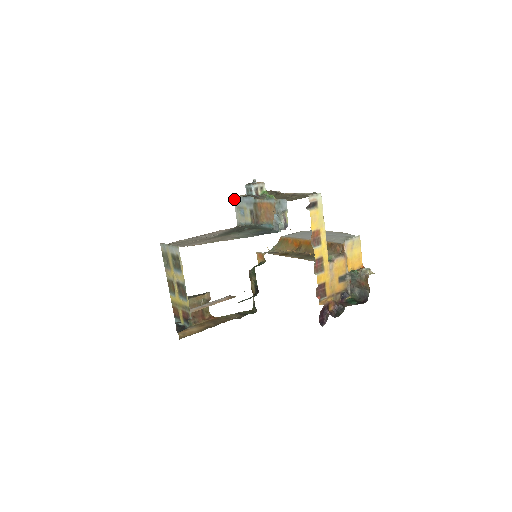
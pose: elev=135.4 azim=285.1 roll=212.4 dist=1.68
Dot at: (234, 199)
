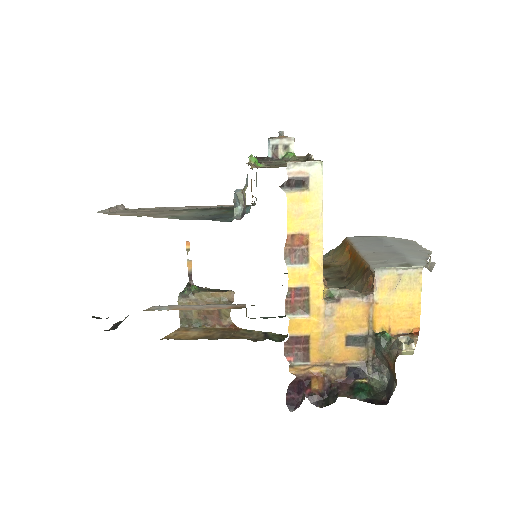
Dot at: occluded
